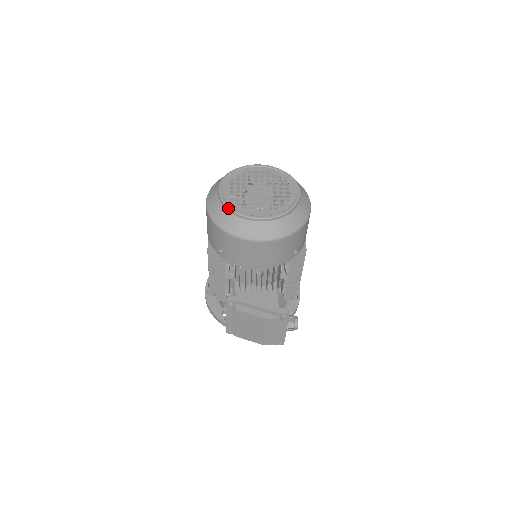
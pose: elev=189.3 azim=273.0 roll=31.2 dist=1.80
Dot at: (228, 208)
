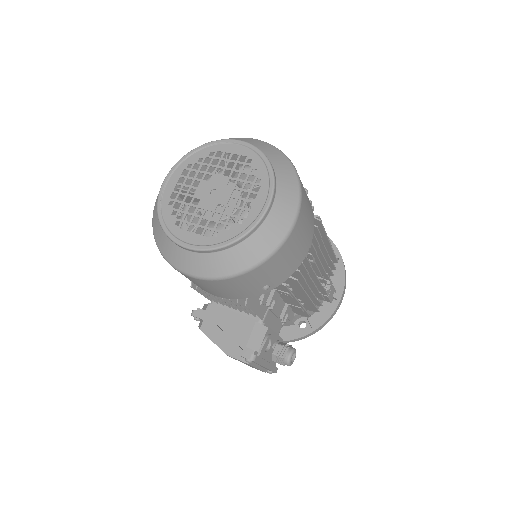
Dot at: (158, 218)
